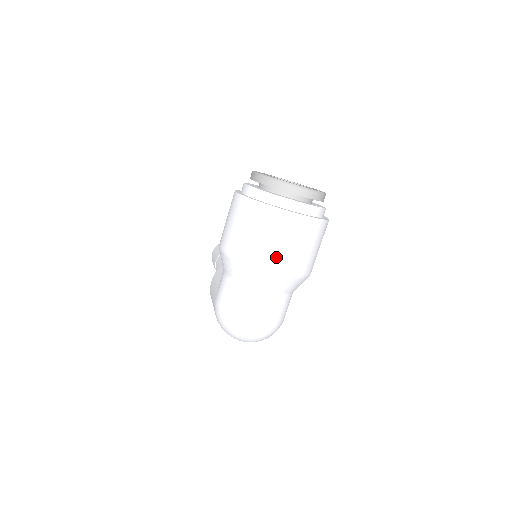
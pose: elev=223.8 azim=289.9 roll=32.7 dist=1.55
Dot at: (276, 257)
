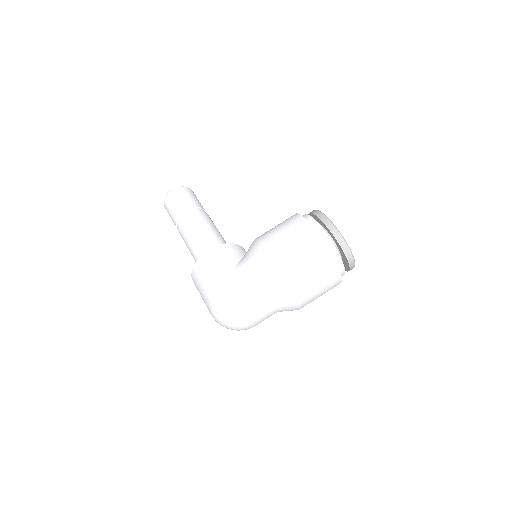
Dot at: (308, 295)
